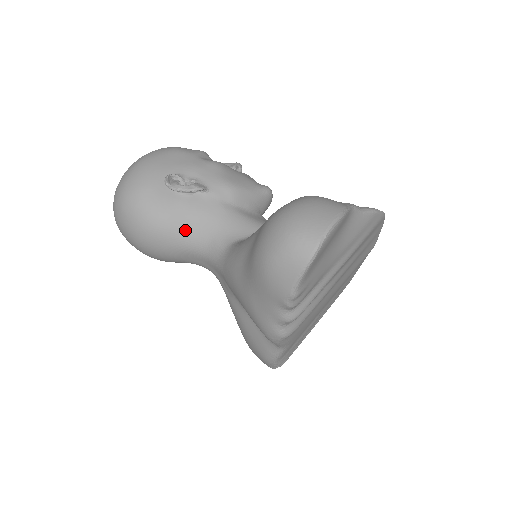
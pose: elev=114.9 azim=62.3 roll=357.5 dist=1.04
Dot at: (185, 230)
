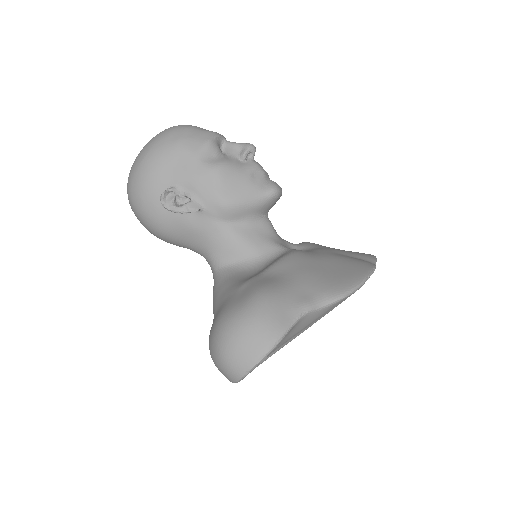
Dot at: (184, 240)
